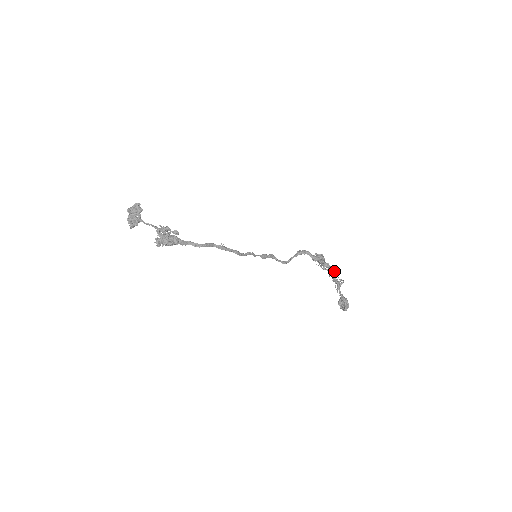
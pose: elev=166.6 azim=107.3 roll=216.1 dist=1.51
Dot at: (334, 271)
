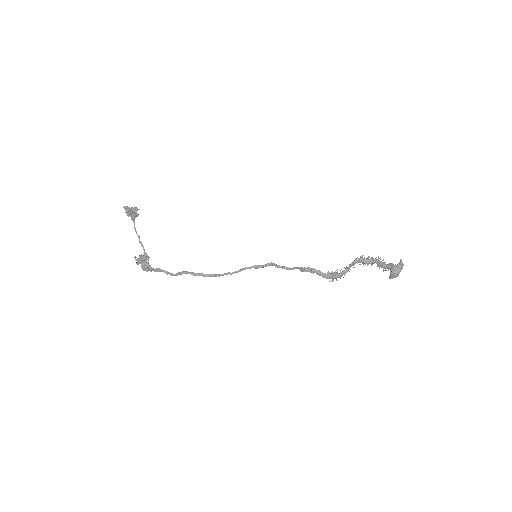
Dot at: (378, 265)
